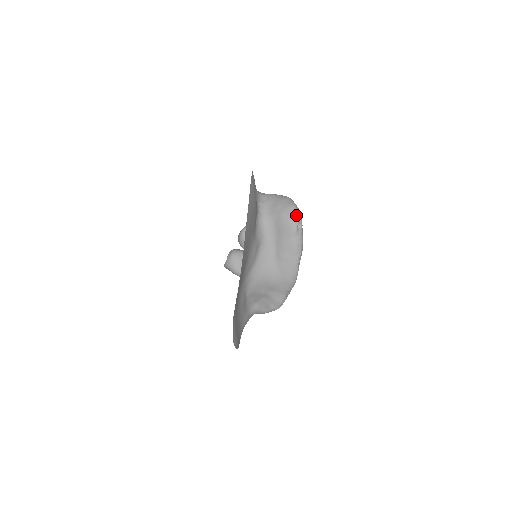
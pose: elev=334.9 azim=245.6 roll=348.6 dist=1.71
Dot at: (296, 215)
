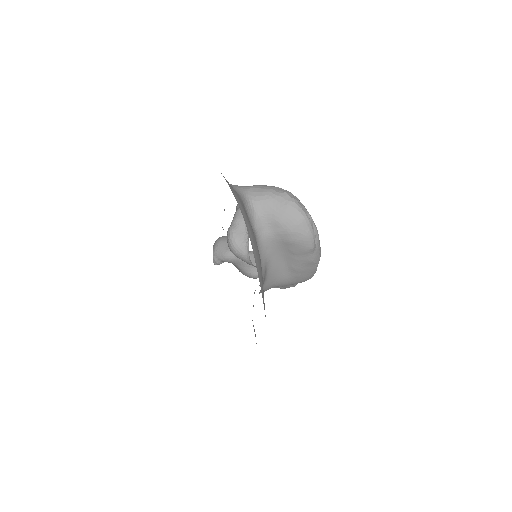
Dot at: (310, 231)
